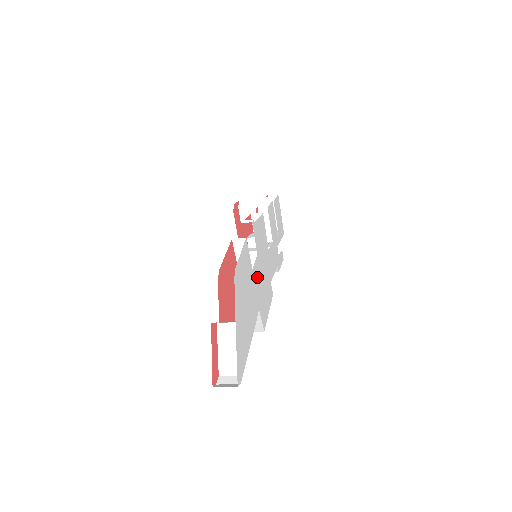
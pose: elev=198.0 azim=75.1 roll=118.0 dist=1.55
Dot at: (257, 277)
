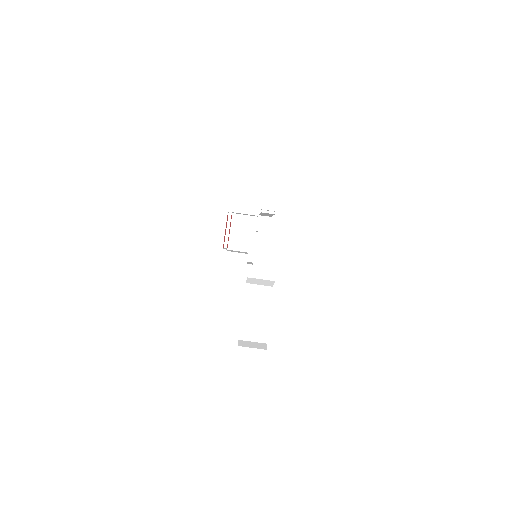
Dot at: occluded
